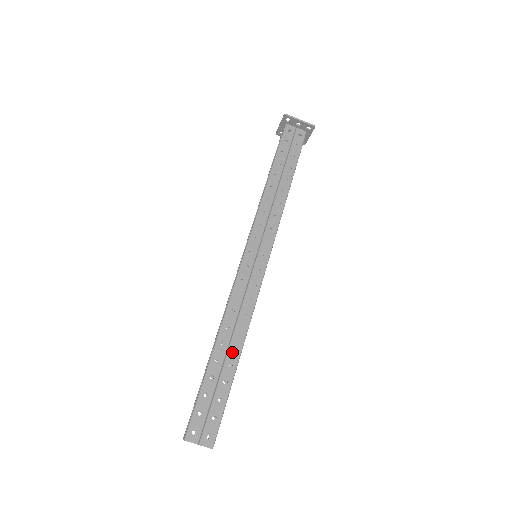
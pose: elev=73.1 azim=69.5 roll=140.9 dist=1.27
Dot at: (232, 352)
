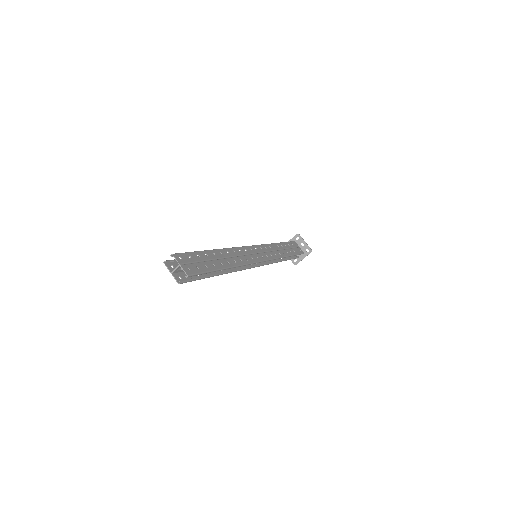
Dot at: (225, 261)
